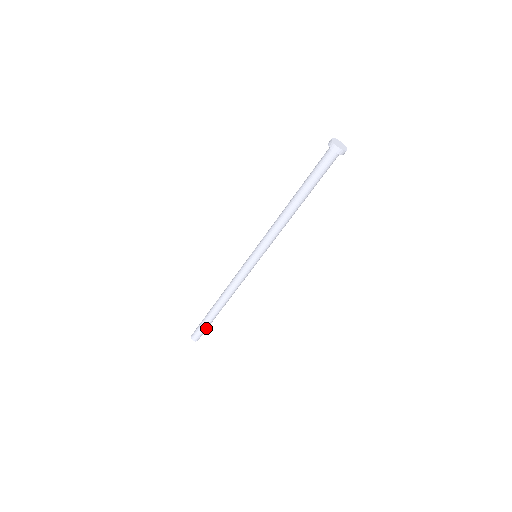
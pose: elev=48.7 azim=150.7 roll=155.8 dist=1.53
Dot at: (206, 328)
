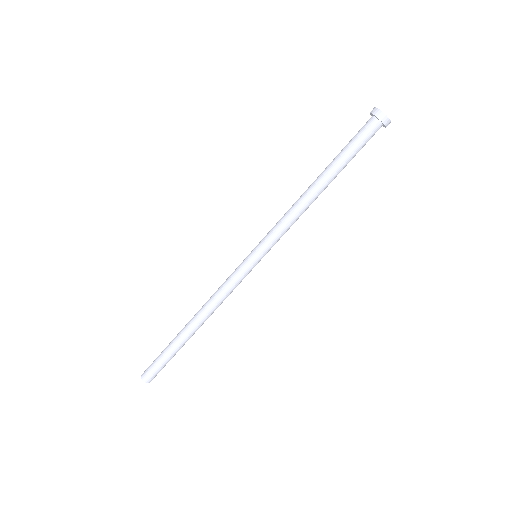
Dot at: occluded
